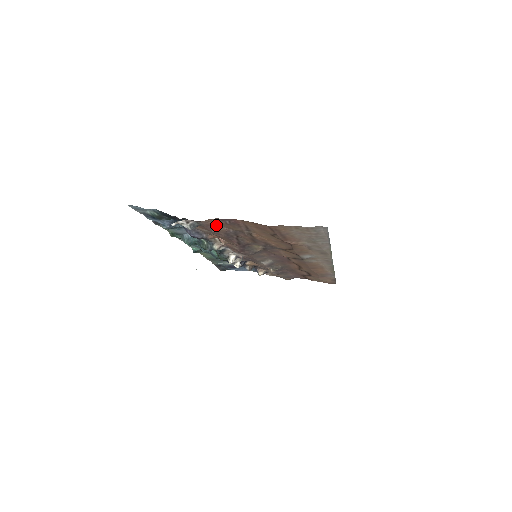
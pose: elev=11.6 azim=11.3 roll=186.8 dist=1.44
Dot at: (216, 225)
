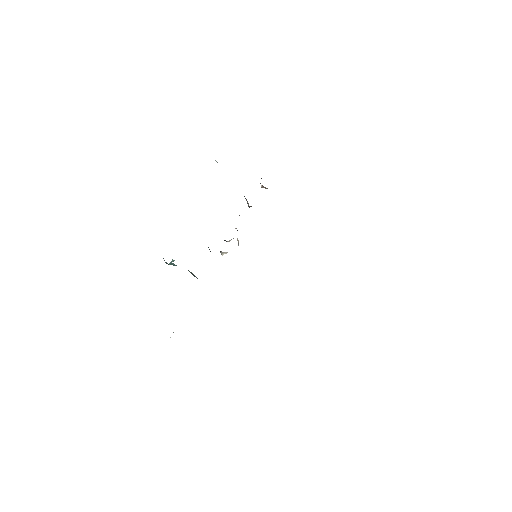
Dot at: occluded
